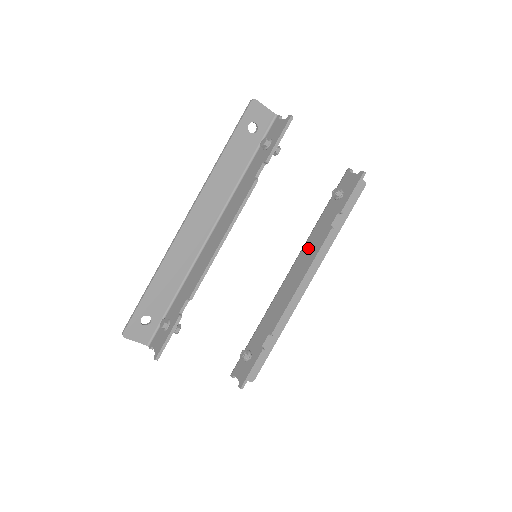
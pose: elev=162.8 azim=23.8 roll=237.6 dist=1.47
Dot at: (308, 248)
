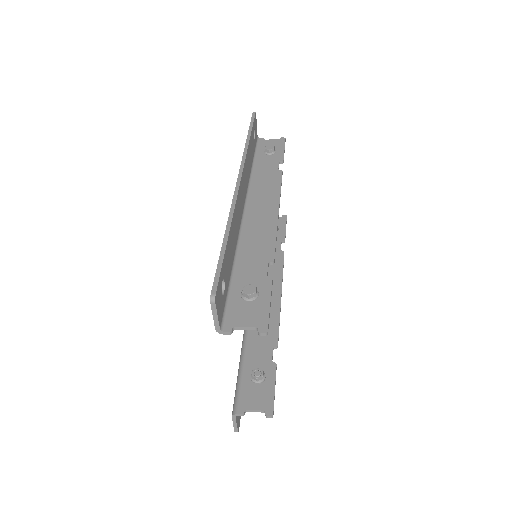
Dot at: occluded
